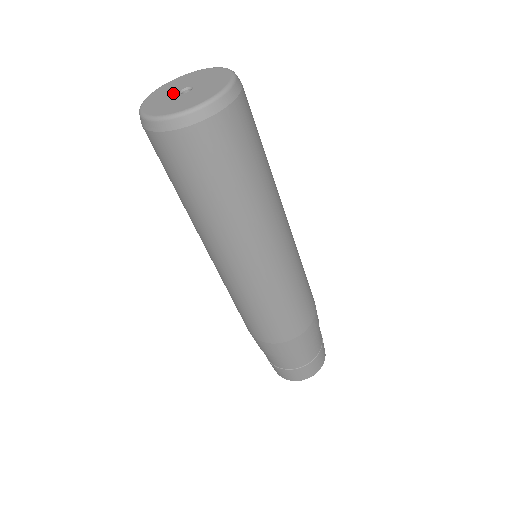
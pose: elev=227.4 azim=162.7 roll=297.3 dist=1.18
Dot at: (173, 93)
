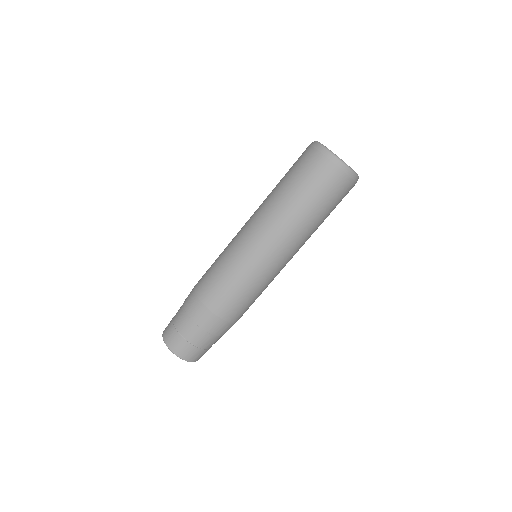
Dot at: occluded
